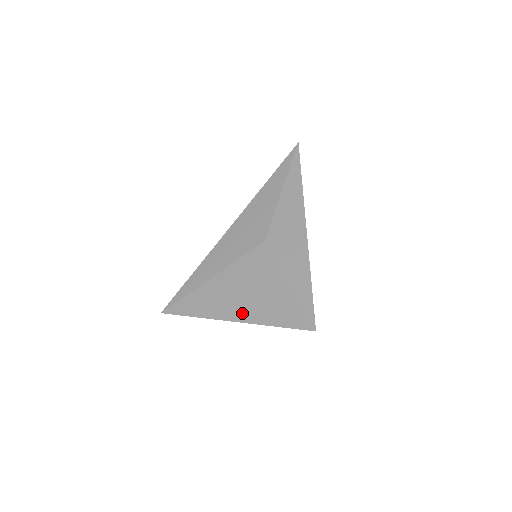
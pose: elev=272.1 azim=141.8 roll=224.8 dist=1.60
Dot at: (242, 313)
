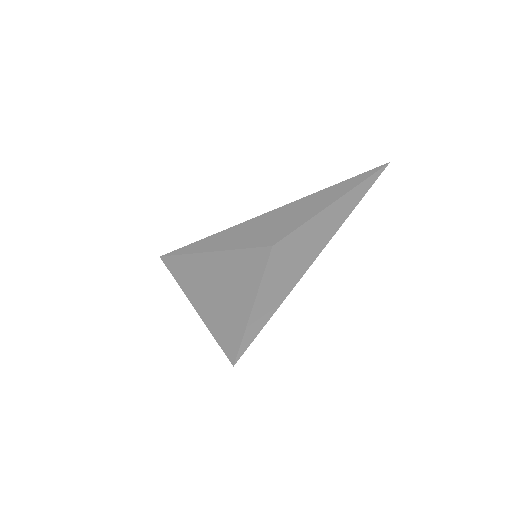
Dot at: (202, 301)
